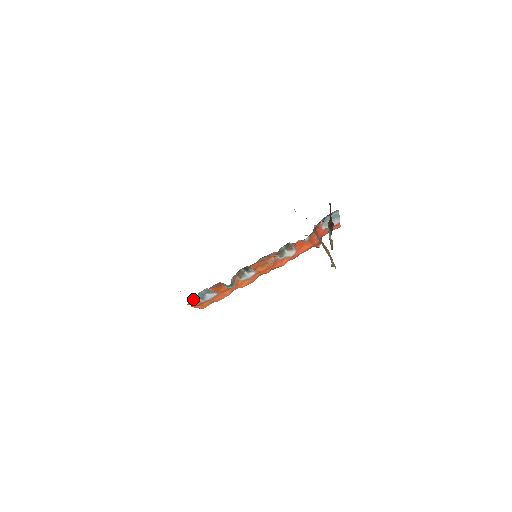
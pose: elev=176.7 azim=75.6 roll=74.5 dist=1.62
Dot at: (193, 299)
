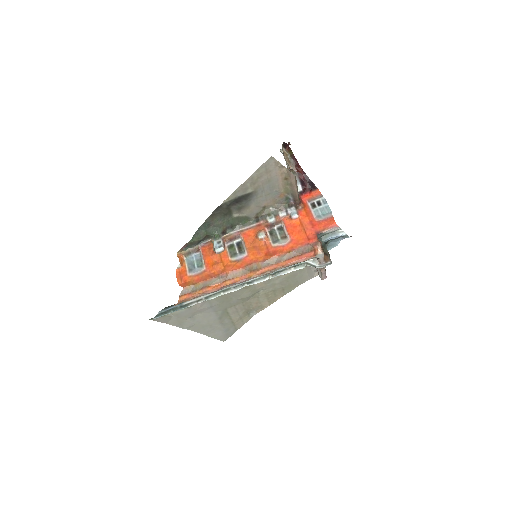
Dot at: (184, 260)
